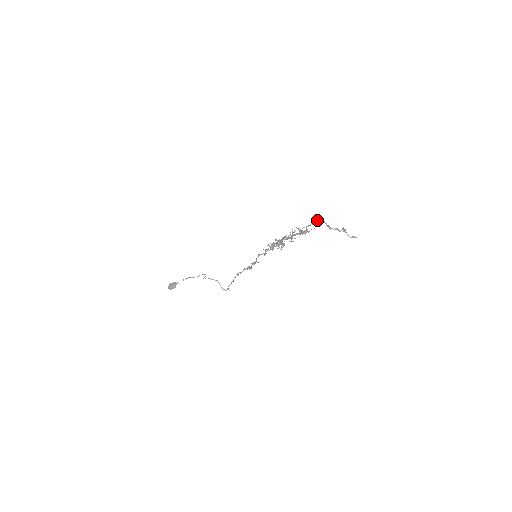
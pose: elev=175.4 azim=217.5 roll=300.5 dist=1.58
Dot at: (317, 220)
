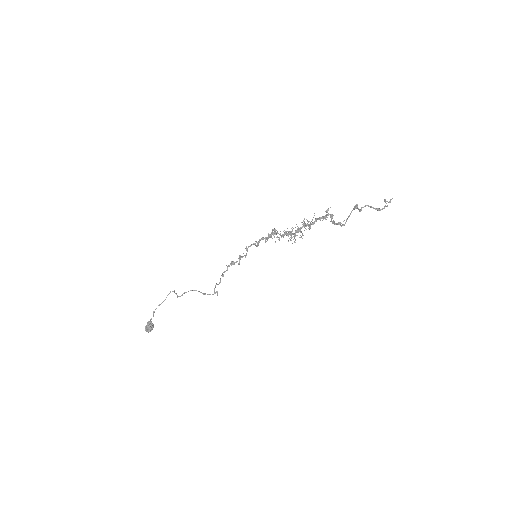
Dot at: occluded
